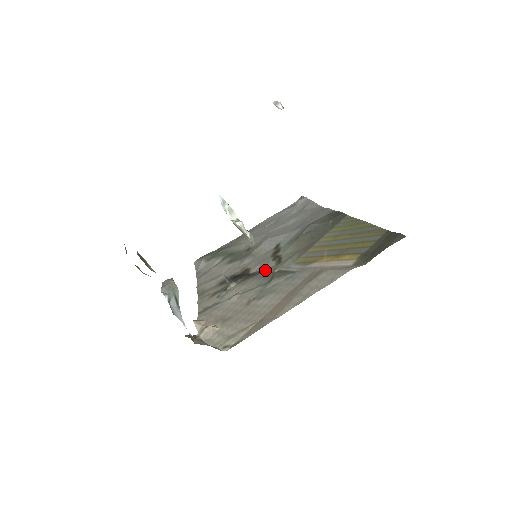
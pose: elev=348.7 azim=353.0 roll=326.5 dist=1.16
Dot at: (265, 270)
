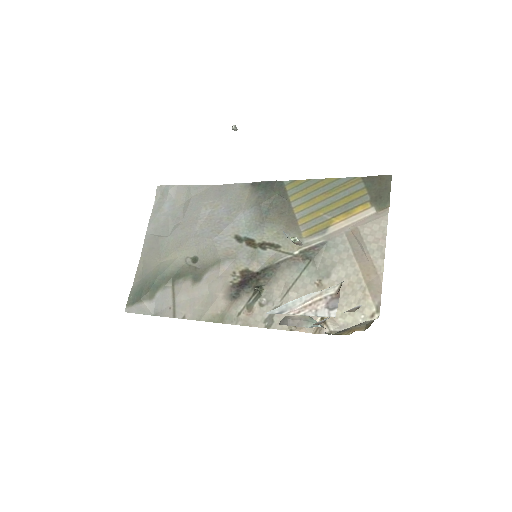
Dot at: (278, 259)
